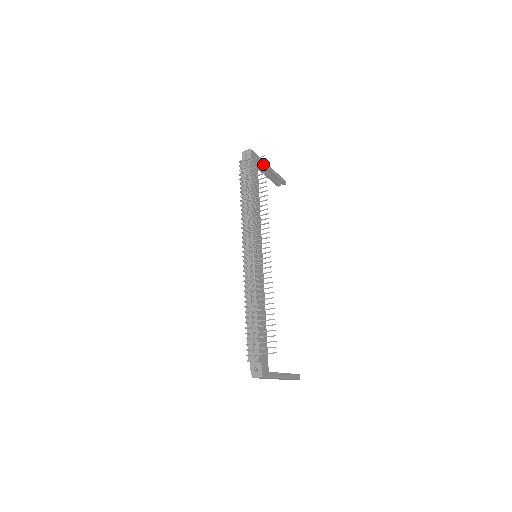
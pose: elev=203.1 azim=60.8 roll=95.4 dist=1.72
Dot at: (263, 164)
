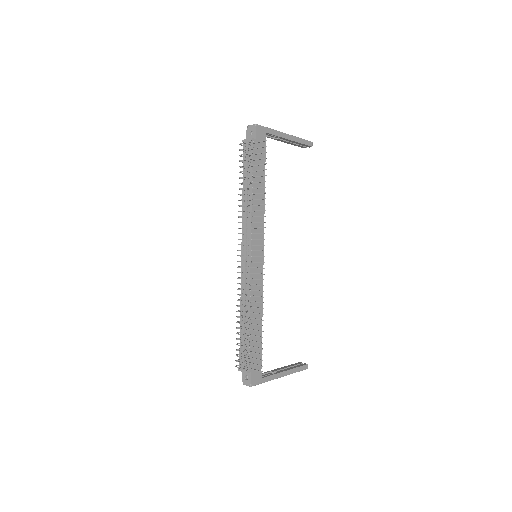
Dot at: (264, 152)
